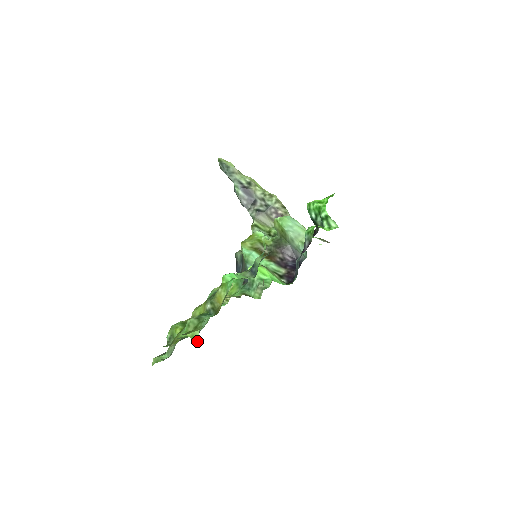
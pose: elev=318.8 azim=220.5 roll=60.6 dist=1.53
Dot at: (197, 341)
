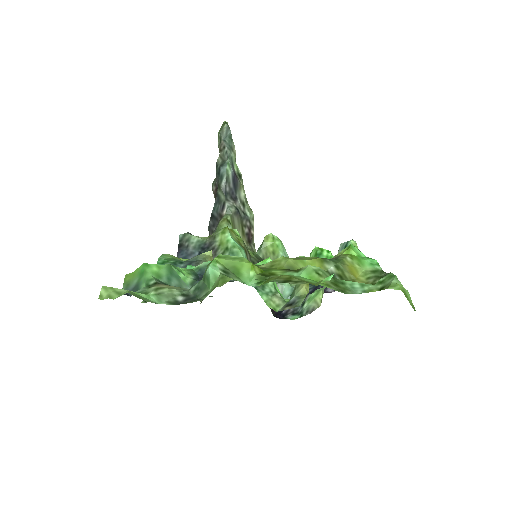
Dot at: (413, 305)
